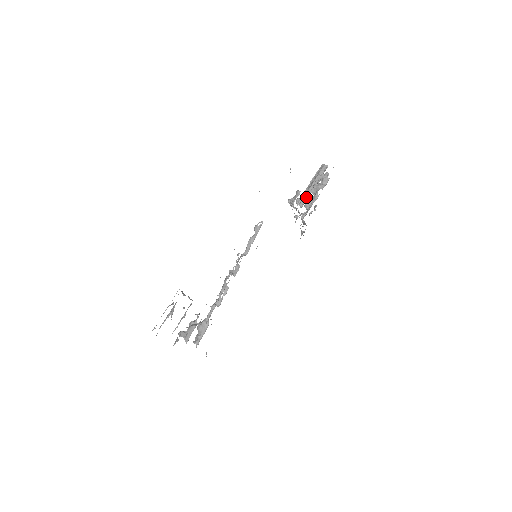
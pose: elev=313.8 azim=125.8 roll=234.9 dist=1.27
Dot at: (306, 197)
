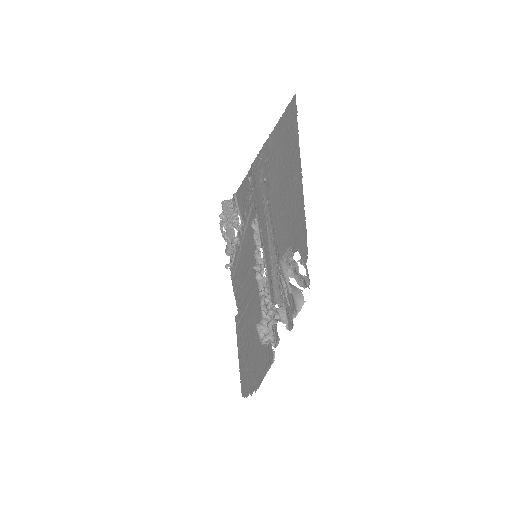
Dot at: occluded
